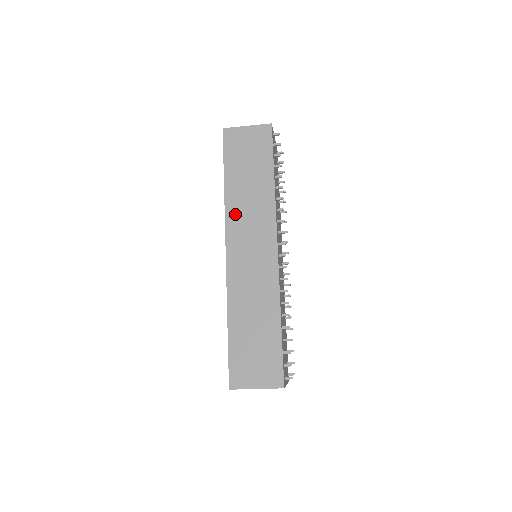
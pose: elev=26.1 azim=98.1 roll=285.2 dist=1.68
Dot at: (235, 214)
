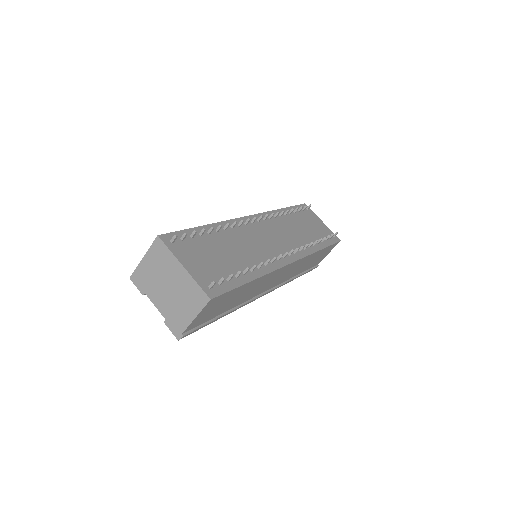
Dot at: occluded
